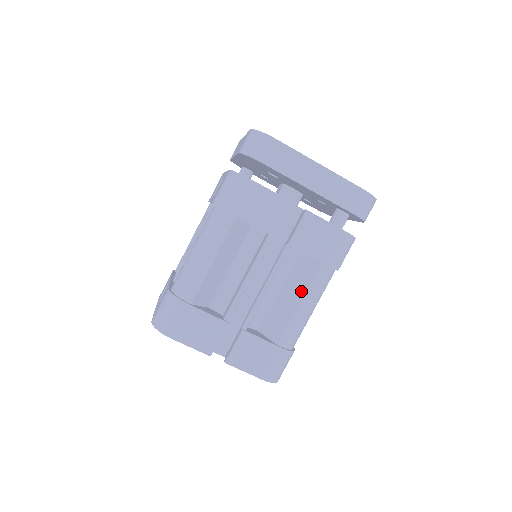
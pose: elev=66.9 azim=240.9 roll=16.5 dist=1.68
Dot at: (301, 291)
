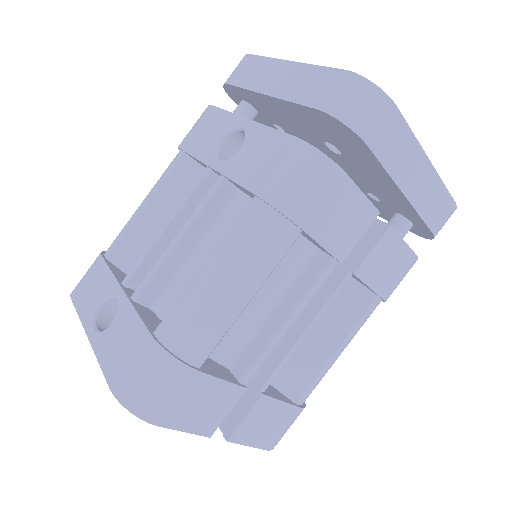
Dot at: (341, 332)
